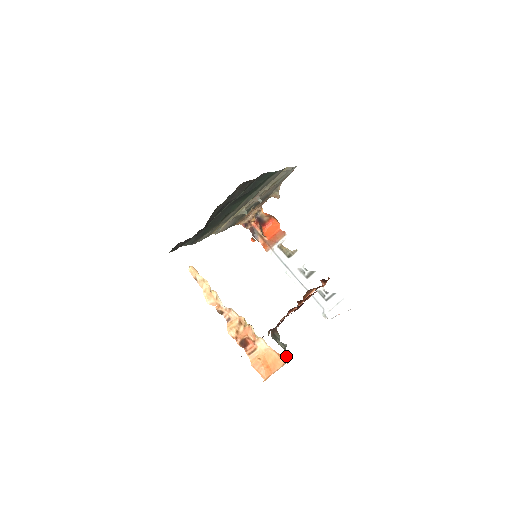
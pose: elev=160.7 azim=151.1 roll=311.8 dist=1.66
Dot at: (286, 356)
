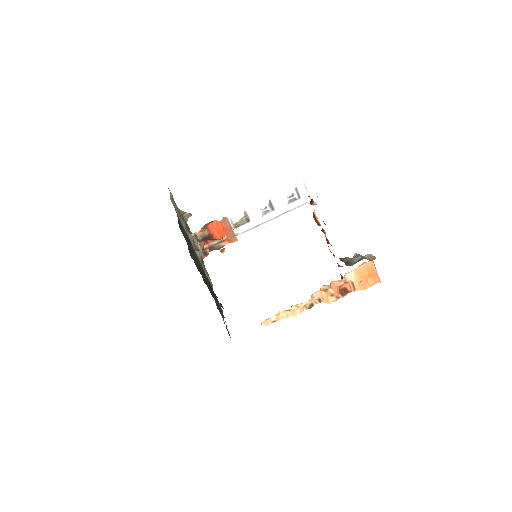
Dot at: (367, 257)
